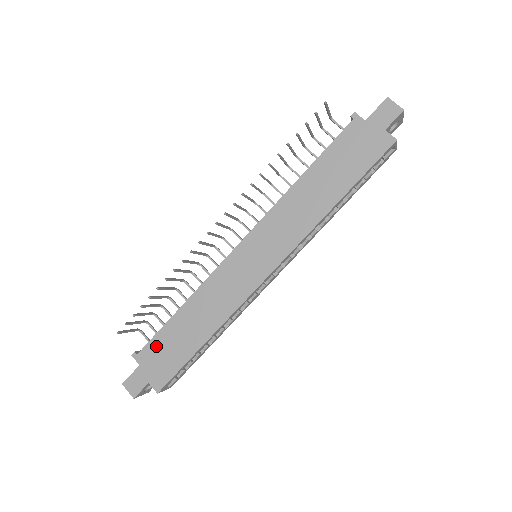
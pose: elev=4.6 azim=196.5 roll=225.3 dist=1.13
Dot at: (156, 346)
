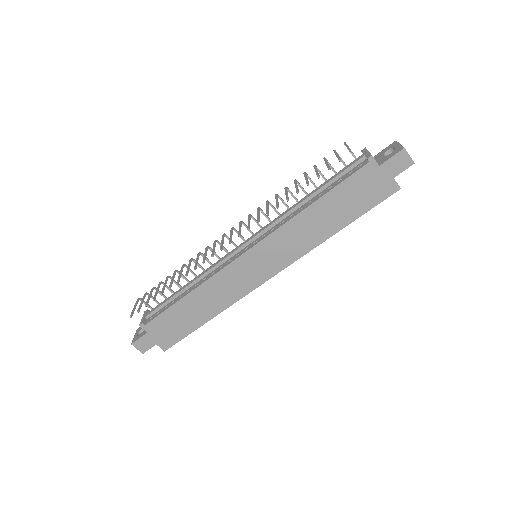
Dot at: (163, 321)
